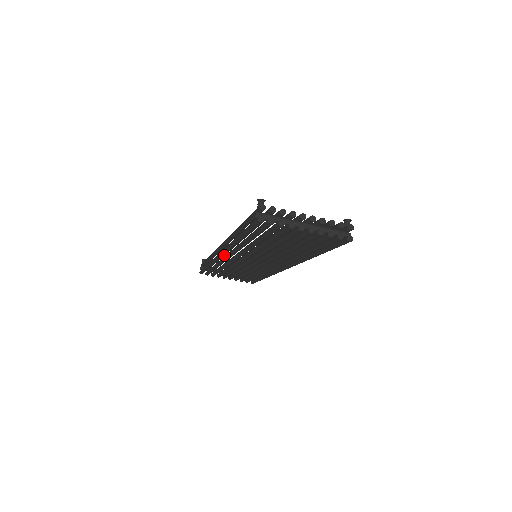
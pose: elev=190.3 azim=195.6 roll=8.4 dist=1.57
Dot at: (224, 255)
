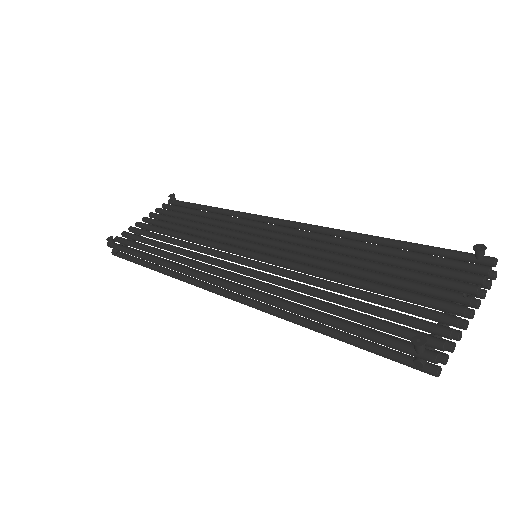
Dot at: occluded
